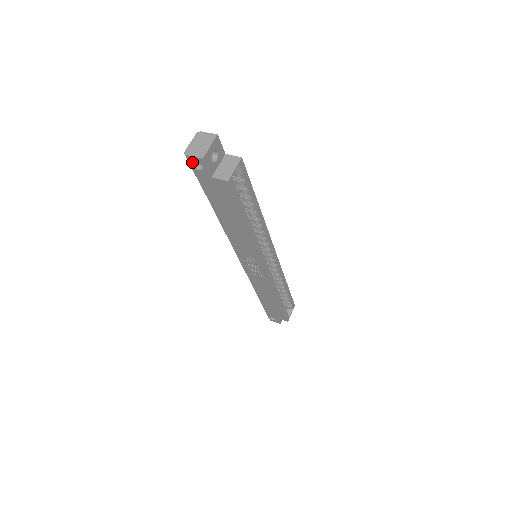
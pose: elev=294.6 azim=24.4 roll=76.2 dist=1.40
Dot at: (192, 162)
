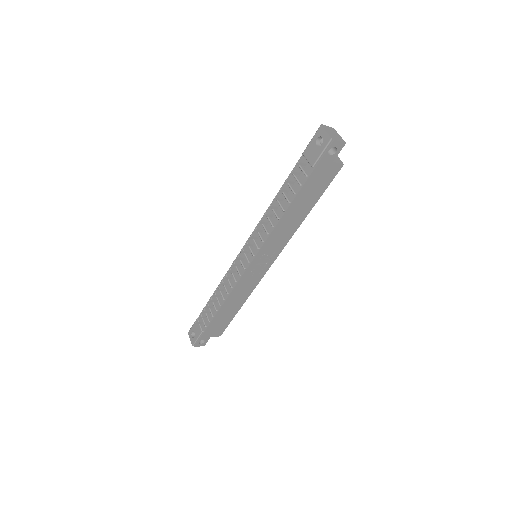
Dot at: occluded
